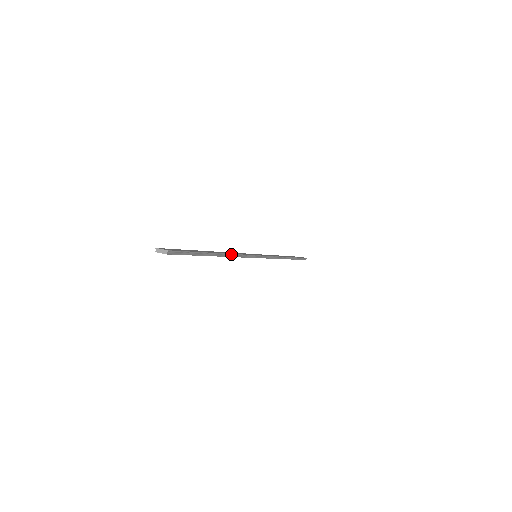
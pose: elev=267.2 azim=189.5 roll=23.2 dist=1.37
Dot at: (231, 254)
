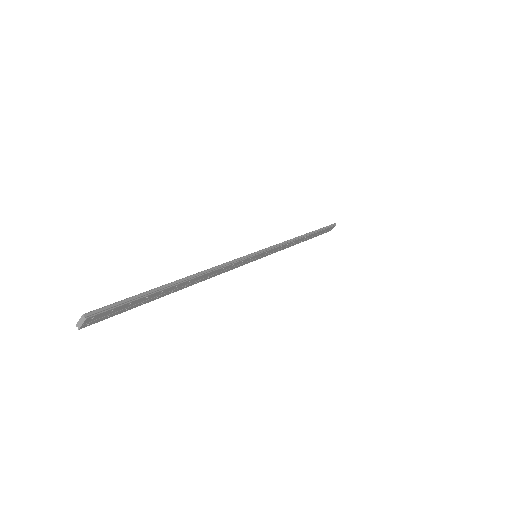
Dot at: (206, 270)
